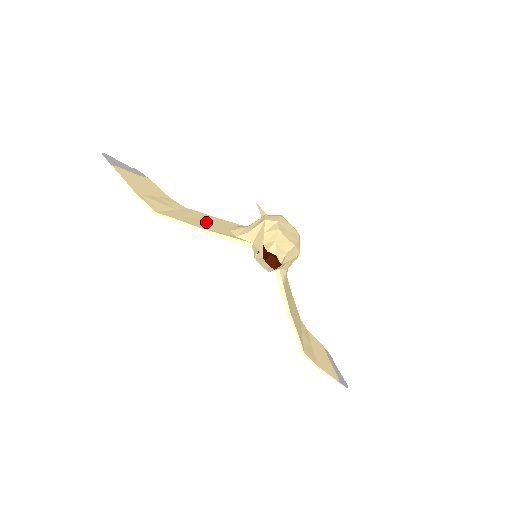
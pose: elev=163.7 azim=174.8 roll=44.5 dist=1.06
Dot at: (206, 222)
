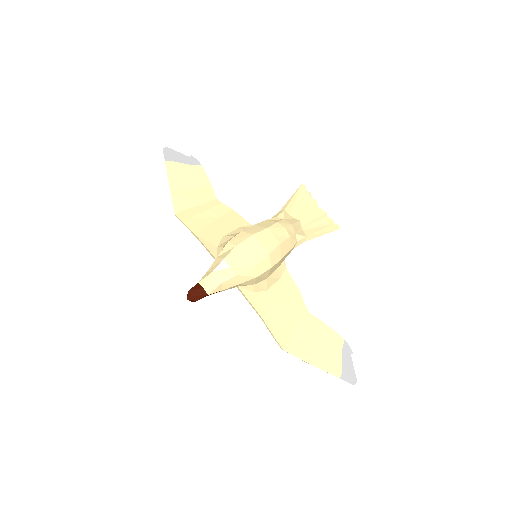
Dot at: (213, 223)
